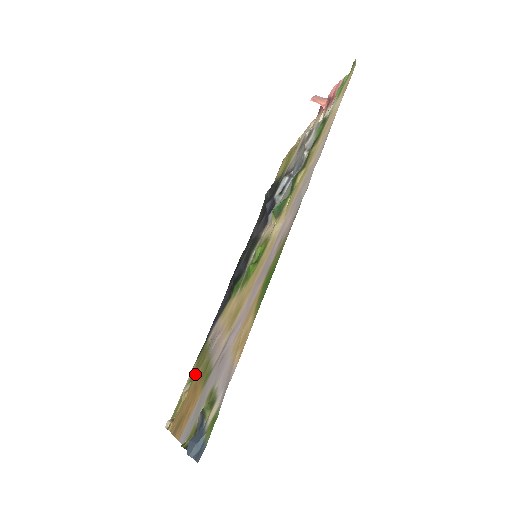
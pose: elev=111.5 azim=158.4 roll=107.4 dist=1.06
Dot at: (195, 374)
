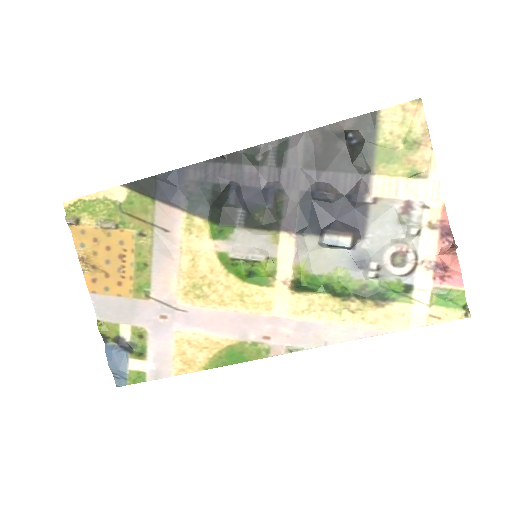
Dot at: (125, 227)
